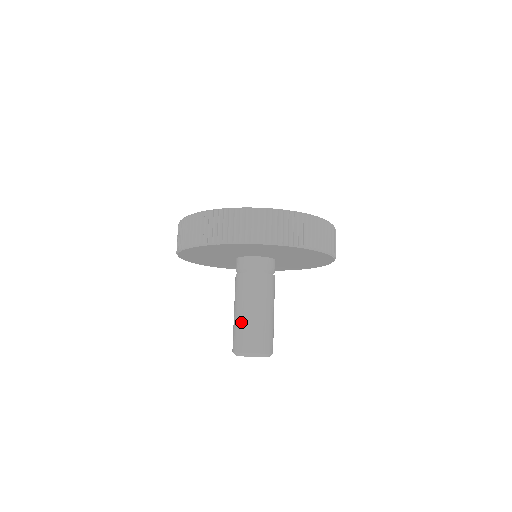
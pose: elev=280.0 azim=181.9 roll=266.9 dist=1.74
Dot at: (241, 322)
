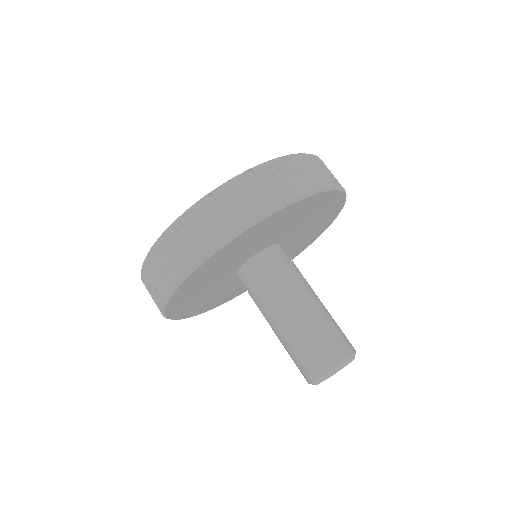
Dot at: (307, 332)
